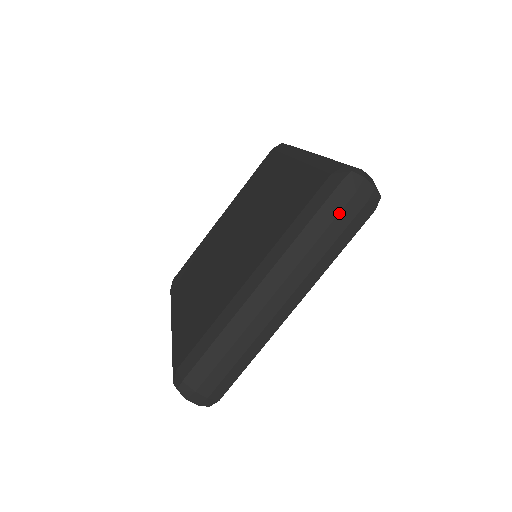
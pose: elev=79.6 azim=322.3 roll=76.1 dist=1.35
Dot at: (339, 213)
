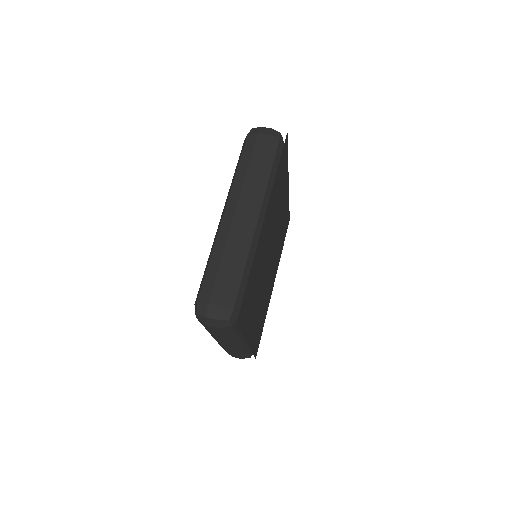
Dot at: (210, 329)
